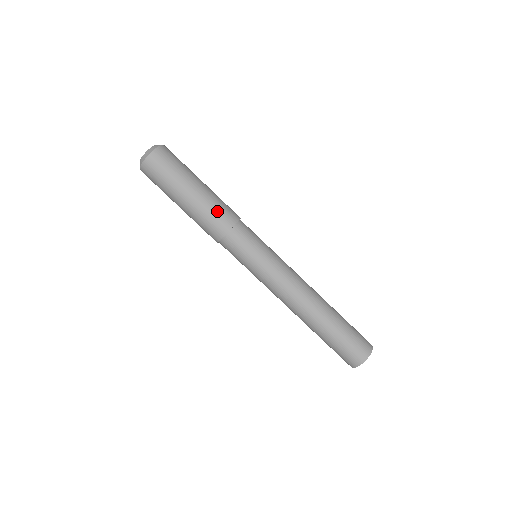
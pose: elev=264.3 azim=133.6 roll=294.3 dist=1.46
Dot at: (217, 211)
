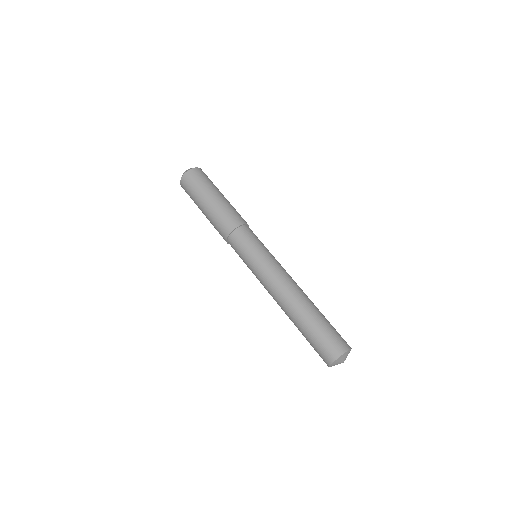
Dot at: (237, 212)
